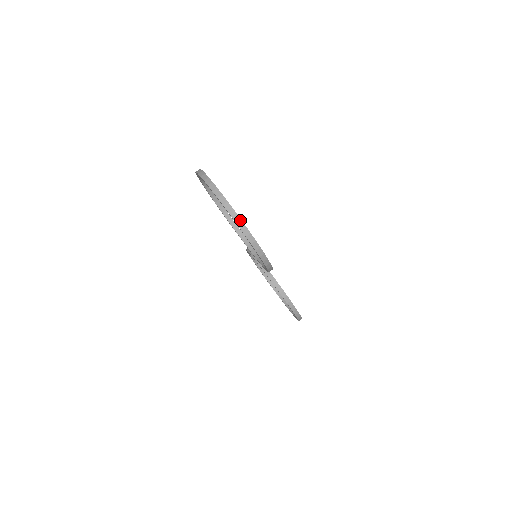
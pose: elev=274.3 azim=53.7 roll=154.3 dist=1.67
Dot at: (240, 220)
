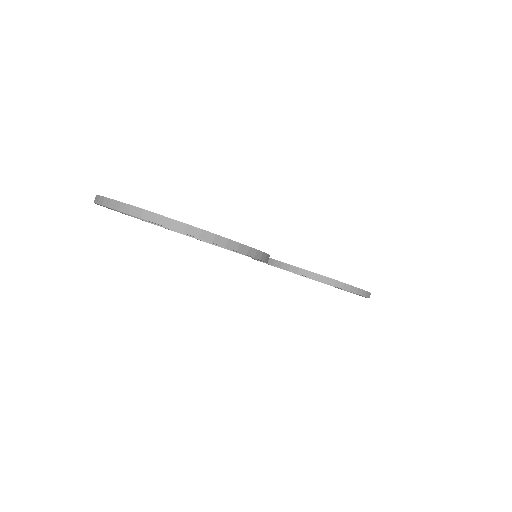
Dot at: (161, 217)
